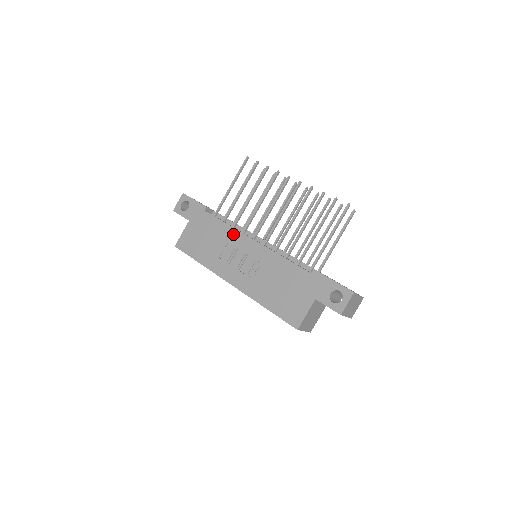
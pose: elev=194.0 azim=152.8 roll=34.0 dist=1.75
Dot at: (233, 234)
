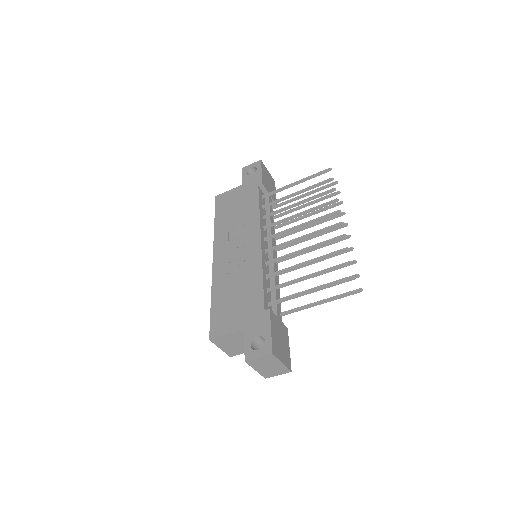
Dot at: (254, 221)
